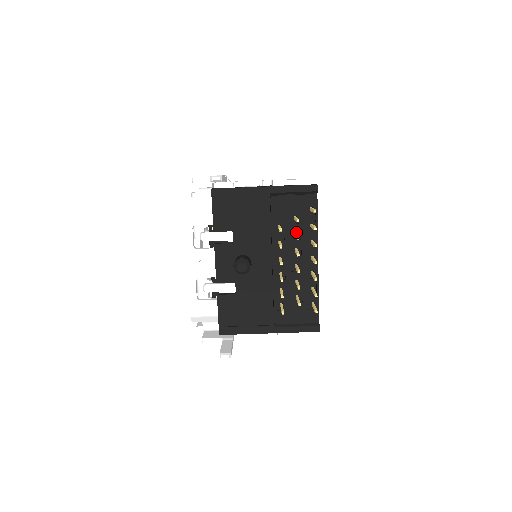
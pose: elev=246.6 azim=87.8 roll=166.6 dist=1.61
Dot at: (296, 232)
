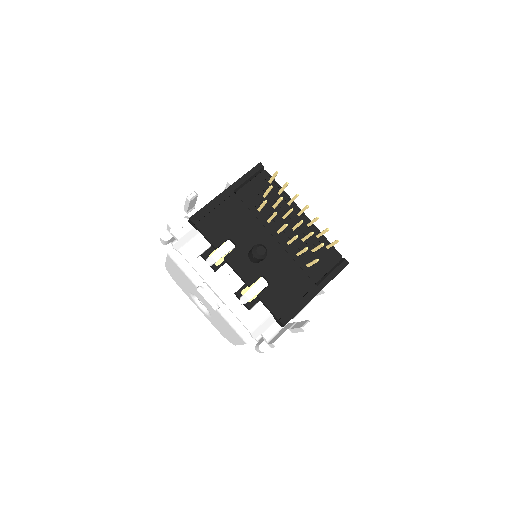
Dot at: (273, 206)
